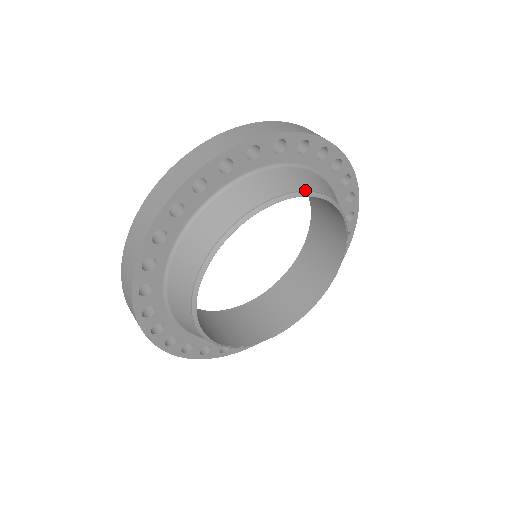
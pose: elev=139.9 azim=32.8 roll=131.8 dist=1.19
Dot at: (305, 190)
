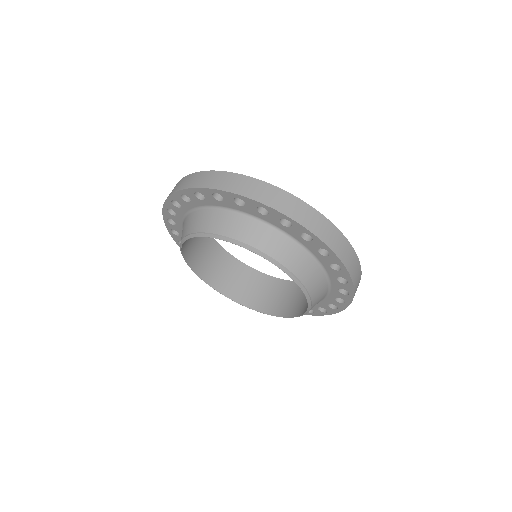
Dot at: (228, 236)
